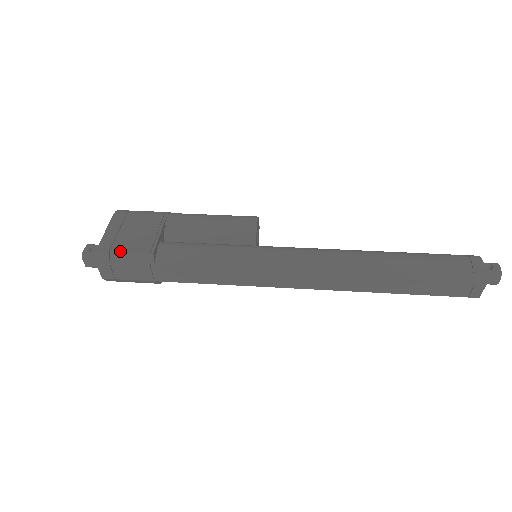
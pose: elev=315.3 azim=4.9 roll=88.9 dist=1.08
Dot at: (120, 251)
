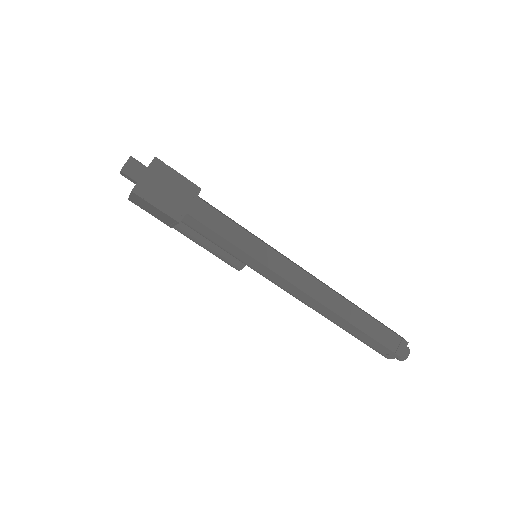
Dot at: (175, 170)
